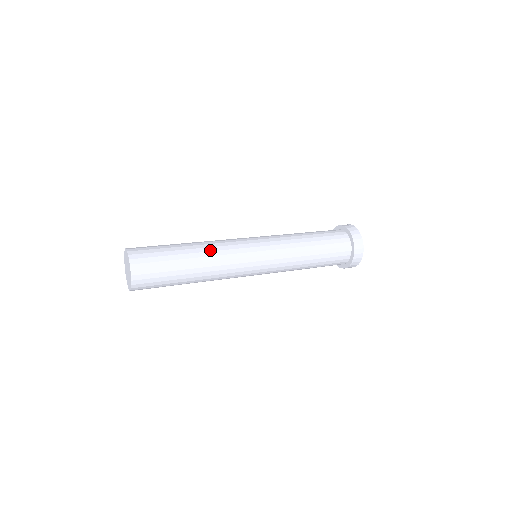
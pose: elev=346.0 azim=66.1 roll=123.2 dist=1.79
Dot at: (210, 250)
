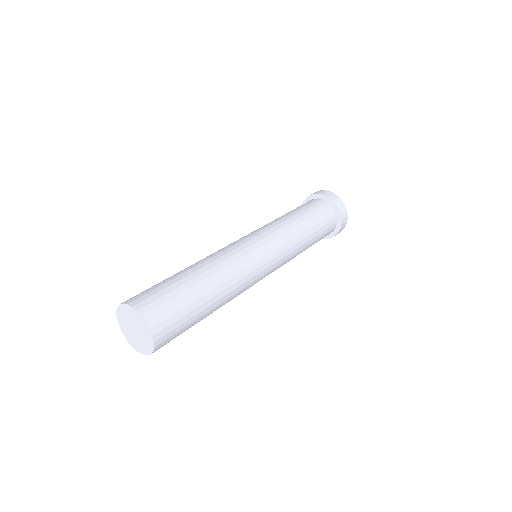
Dot at: (216, 263)
